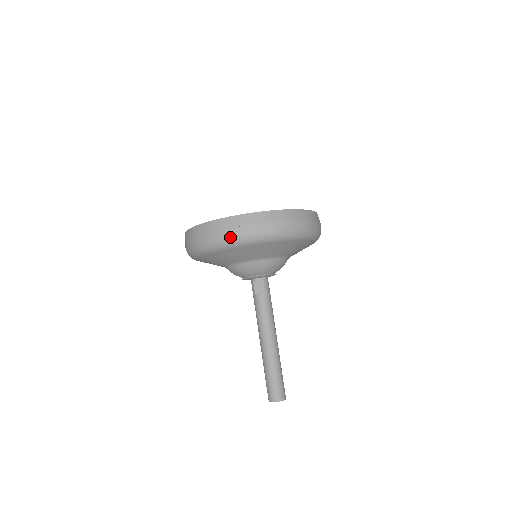
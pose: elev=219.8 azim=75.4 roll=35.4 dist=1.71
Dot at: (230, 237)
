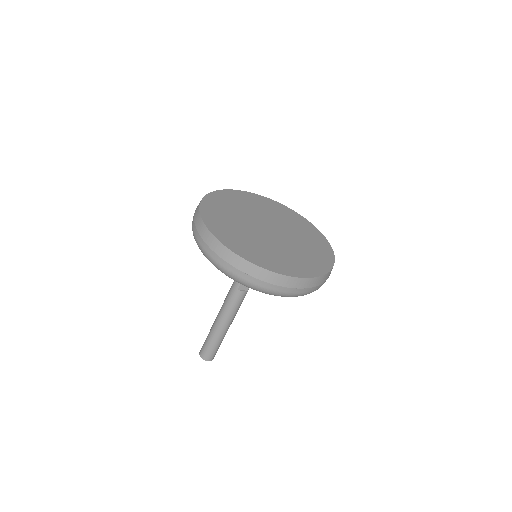
Dot at: (275, 292)
